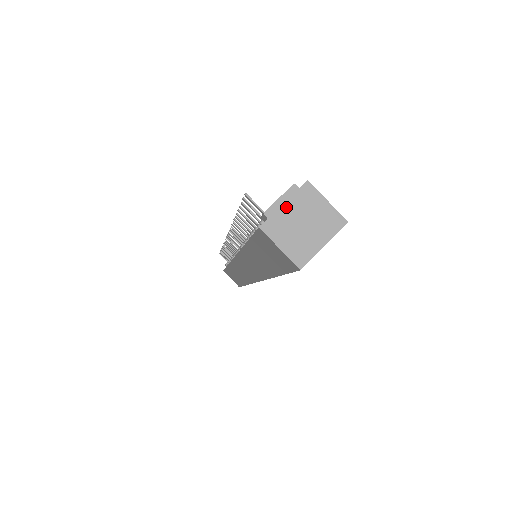
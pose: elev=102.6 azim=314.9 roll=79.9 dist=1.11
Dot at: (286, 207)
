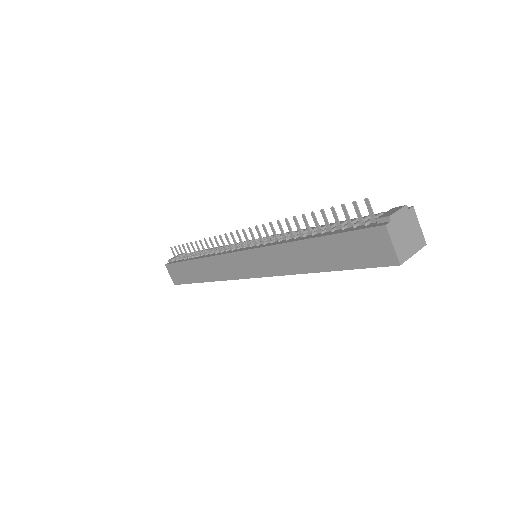
Dot at: (401, 218)
